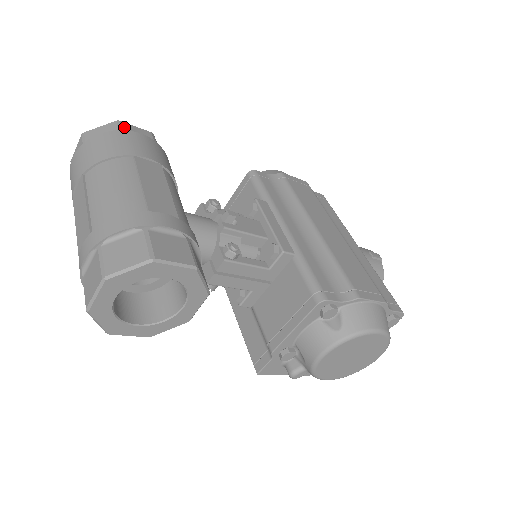
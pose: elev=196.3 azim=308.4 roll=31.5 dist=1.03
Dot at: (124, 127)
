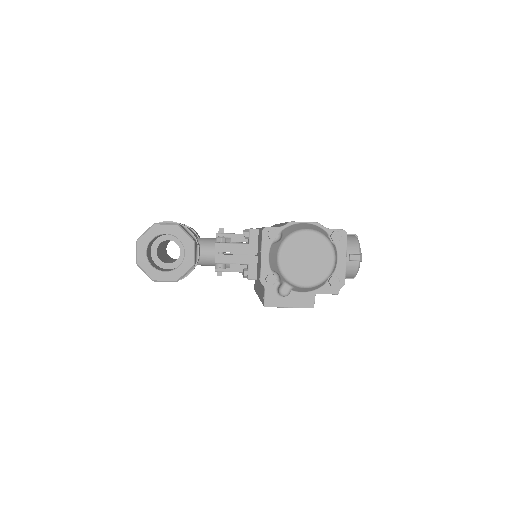
Dot at: occluded
